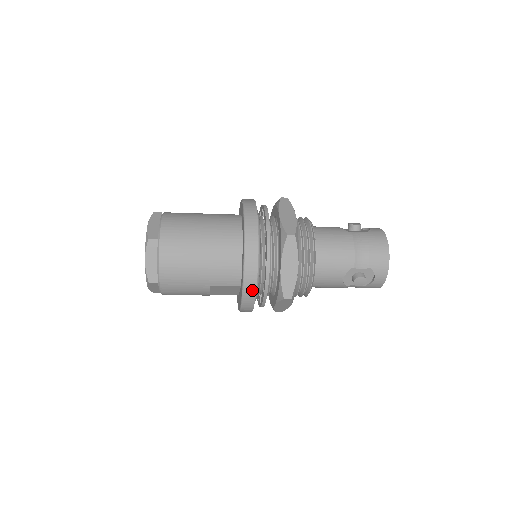
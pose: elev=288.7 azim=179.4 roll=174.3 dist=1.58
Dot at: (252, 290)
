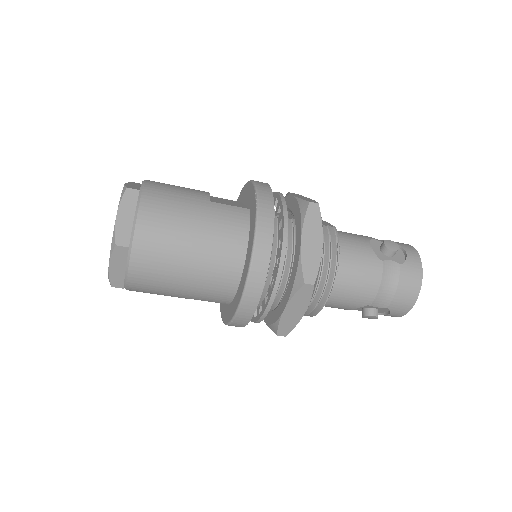
Dot at: (242, 324)
